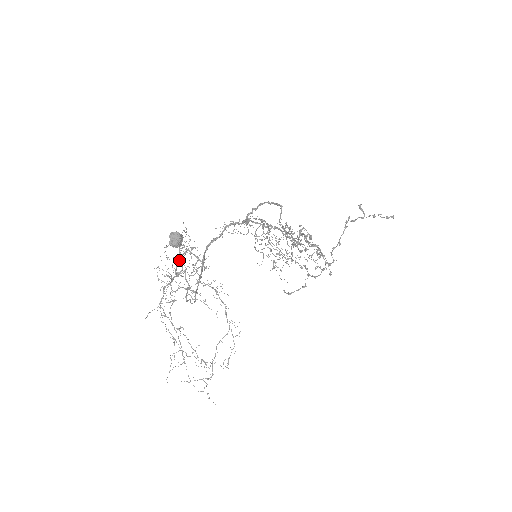
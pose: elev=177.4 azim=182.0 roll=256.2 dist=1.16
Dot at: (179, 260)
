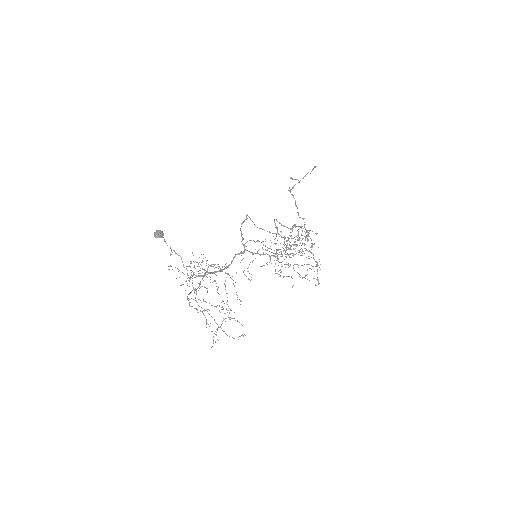
Dot at: (167, 245)
